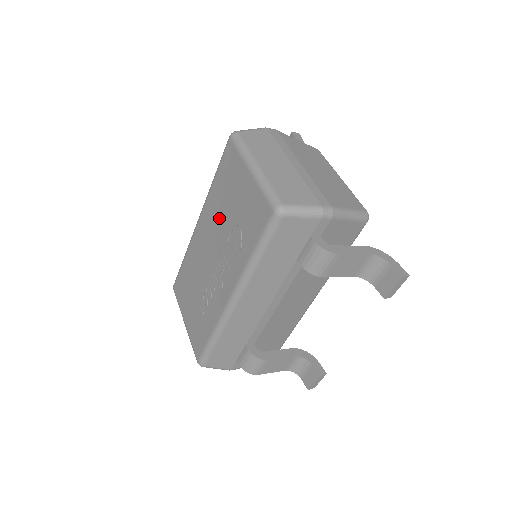
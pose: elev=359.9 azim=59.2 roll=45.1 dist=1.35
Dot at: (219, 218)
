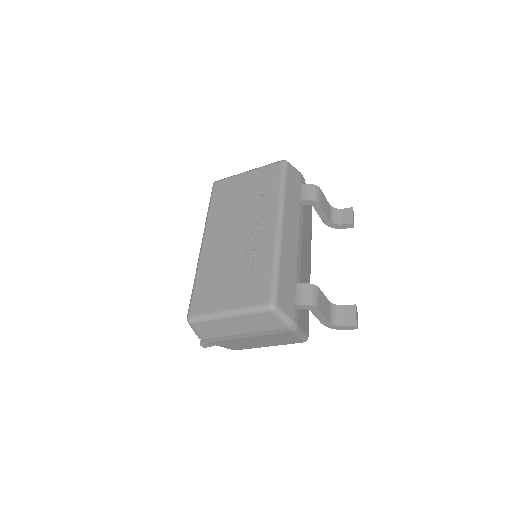
Dot at: (231, 213)
